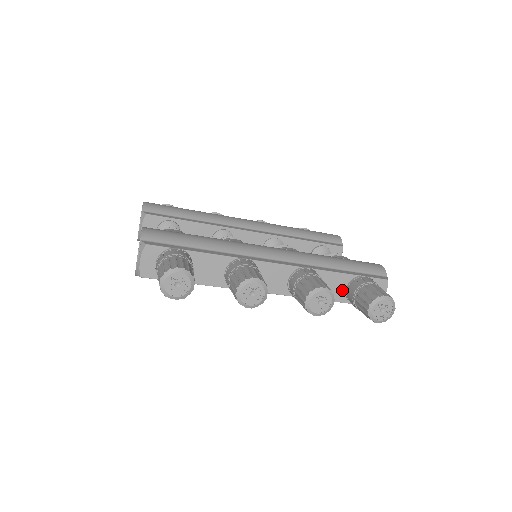
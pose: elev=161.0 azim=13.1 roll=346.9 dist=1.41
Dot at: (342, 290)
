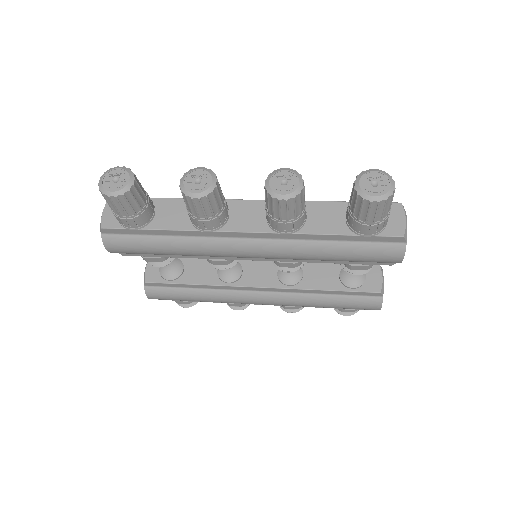
Dot at: (340, 220)
